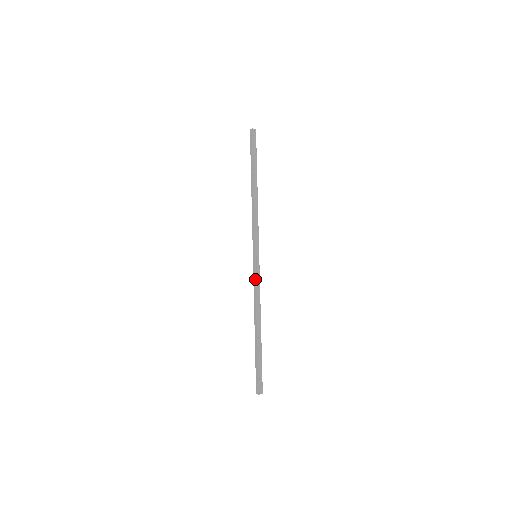
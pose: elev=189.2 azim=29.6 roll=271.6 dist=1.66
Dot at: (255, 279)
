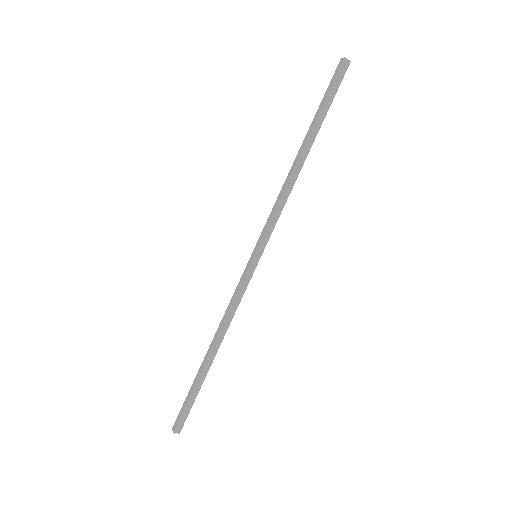
Dot at: (239, 288)
